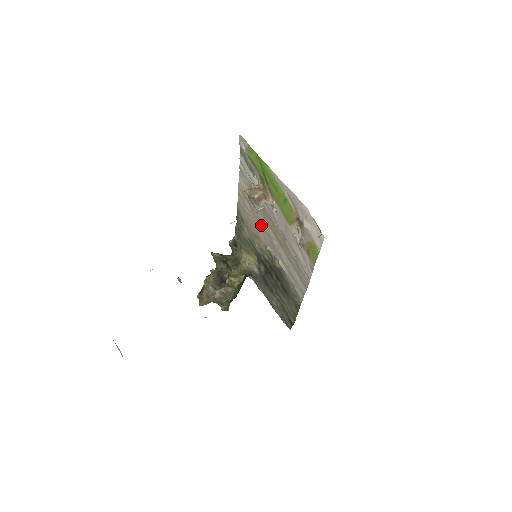
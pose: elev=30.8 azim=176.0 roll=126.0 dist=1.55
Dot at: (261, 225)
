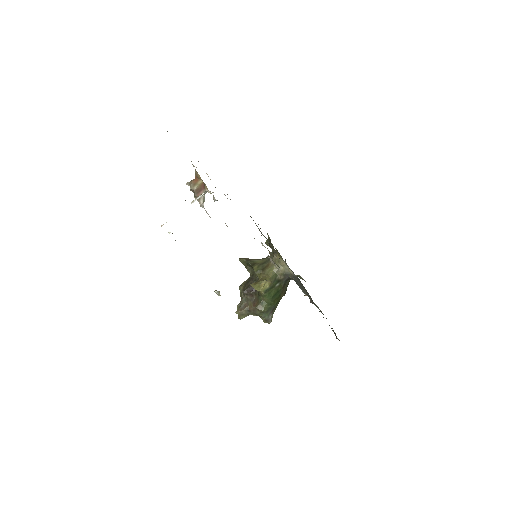
Dot at: occluded
